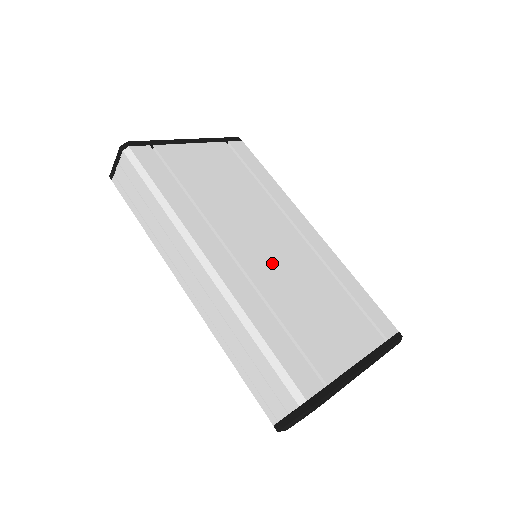
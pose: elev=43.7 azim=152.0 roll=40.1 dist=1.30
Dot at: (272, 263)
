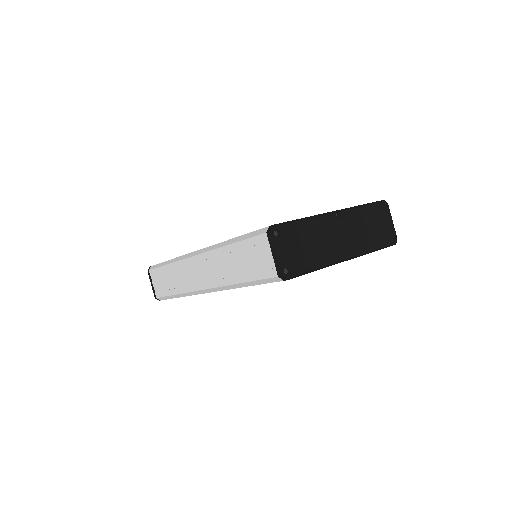
Dot at: occluded
